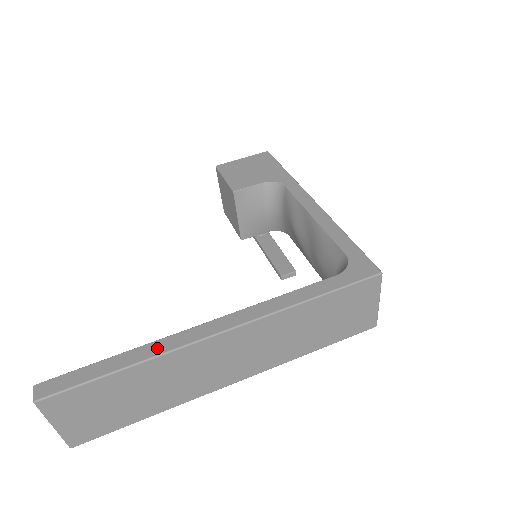
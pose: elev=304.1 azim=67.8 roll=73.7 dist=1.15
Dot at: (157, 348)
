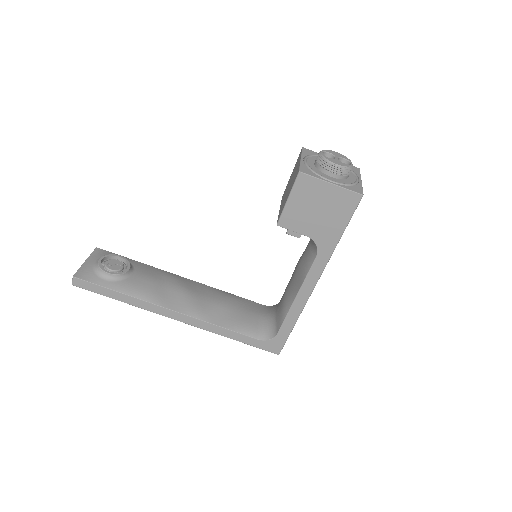
Dot at: (140, 304)
